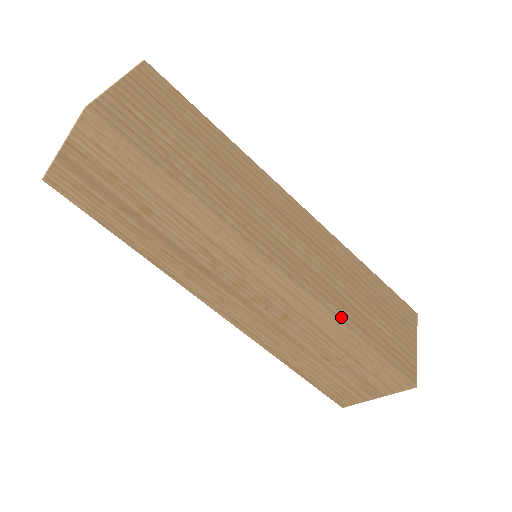
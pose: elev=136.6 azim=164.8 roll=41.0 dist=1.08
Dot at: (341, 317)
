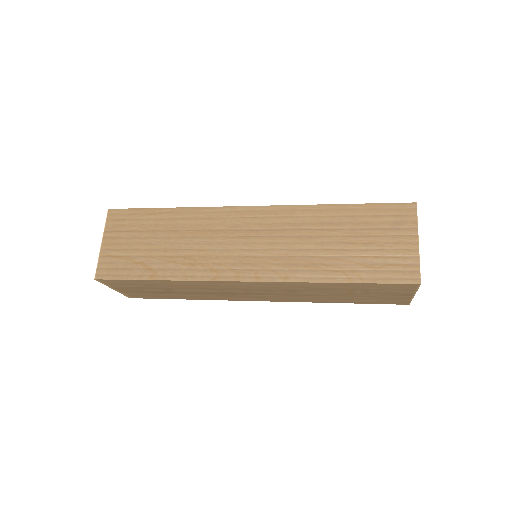
Dot at: (315, 277)
